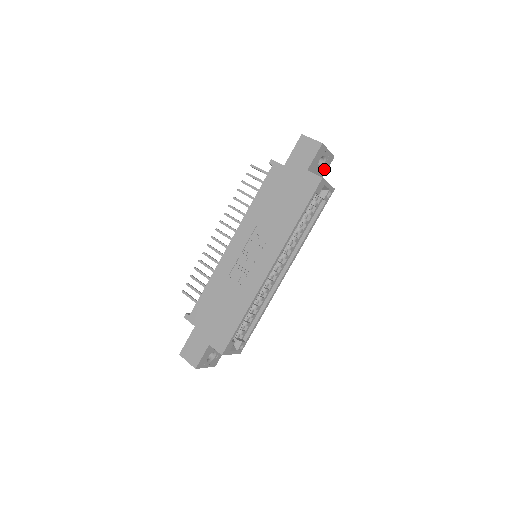
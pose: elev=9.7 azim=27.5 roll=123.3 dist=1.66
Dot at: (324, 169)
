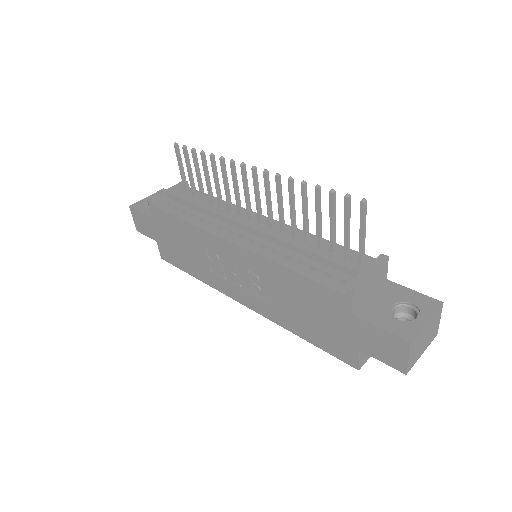
Dot at: occluded
